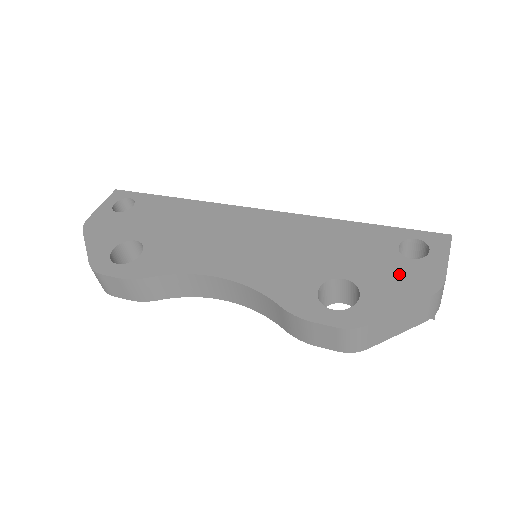
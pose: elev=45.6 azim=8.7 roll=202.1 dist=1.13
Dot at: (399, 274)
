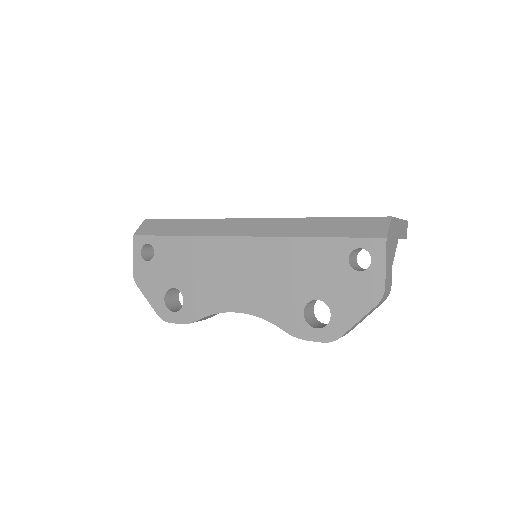
Dot at: (353, 289)
